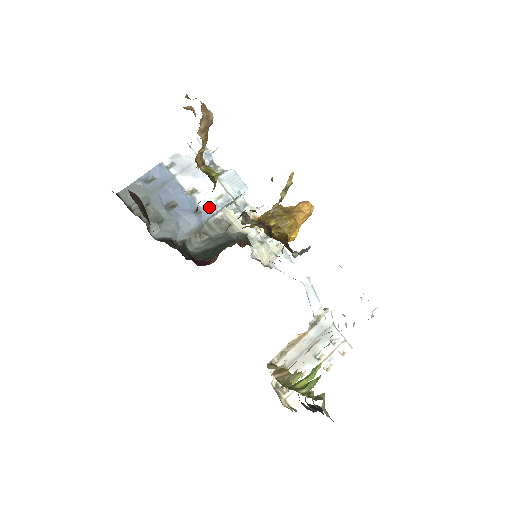
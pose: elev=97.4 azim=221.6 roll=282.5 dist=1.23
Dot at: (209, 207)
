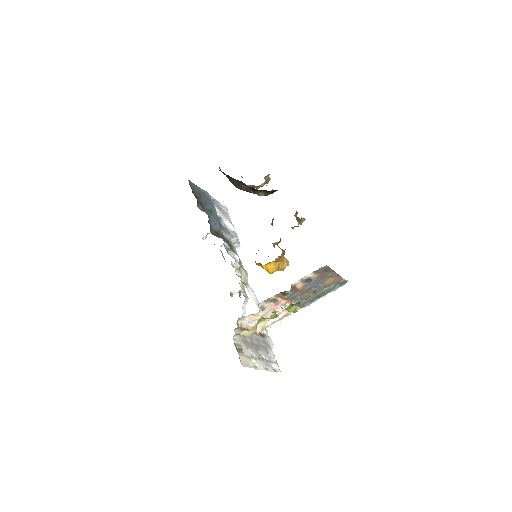
Dot at: (226, 229)
